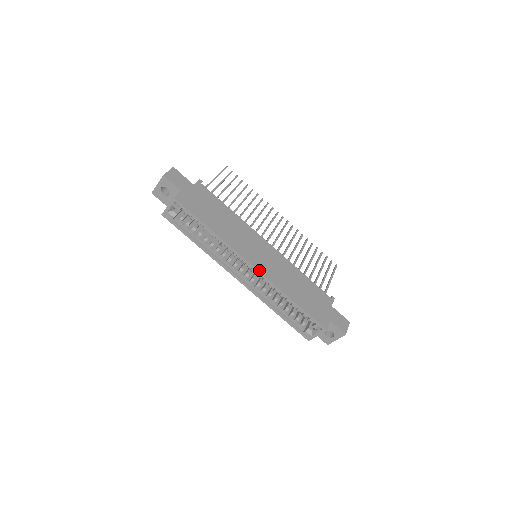
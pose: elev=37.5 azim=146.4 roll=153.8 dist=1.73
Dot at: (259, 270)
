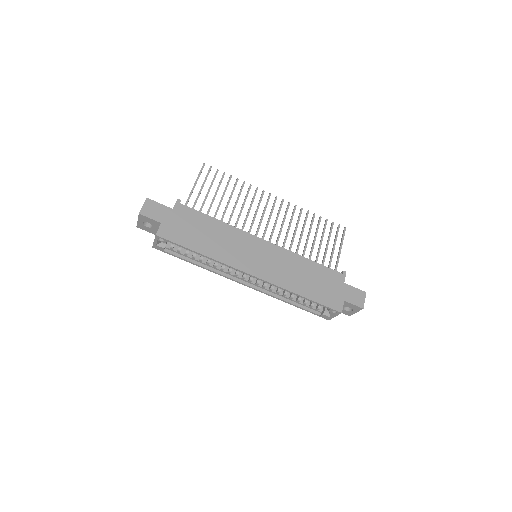
Dot at: (260, 277)
